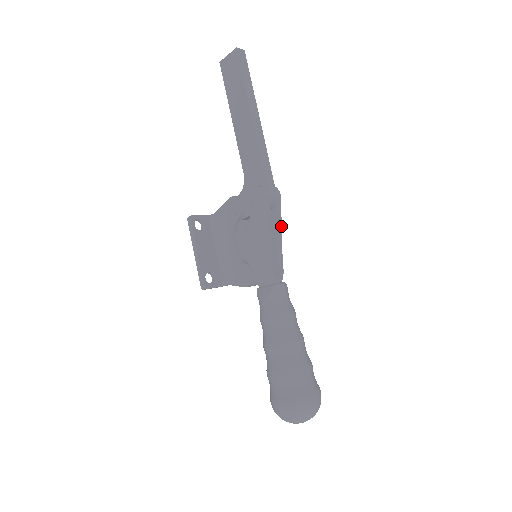
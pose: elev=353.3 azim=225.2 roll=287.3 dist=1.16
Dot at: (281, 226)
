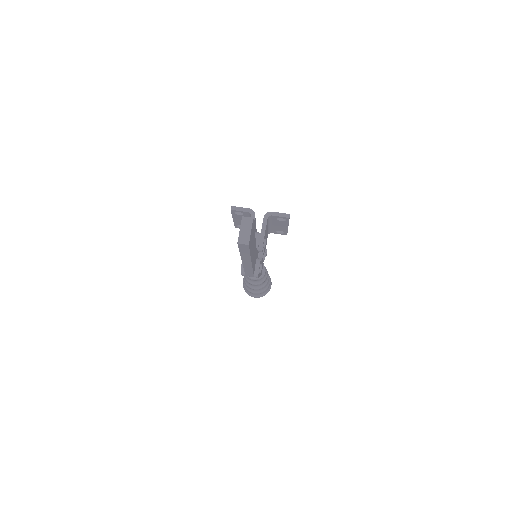
Dot at: (259, 276)
